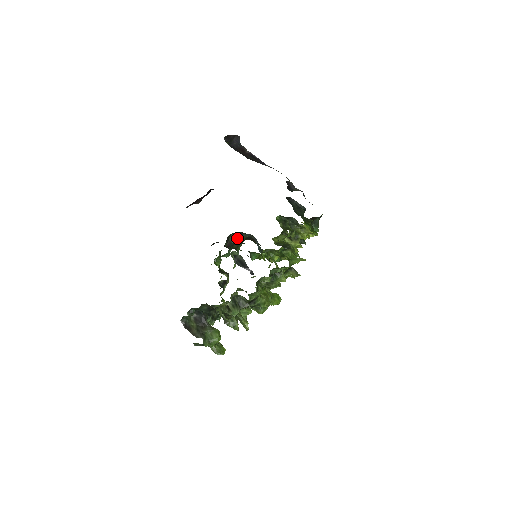
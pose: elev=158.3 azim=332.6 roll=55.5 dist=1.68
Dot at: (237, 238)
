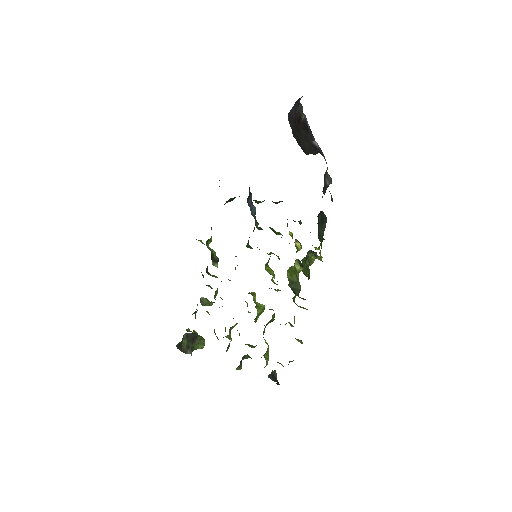
Dot at: (234, 198)
